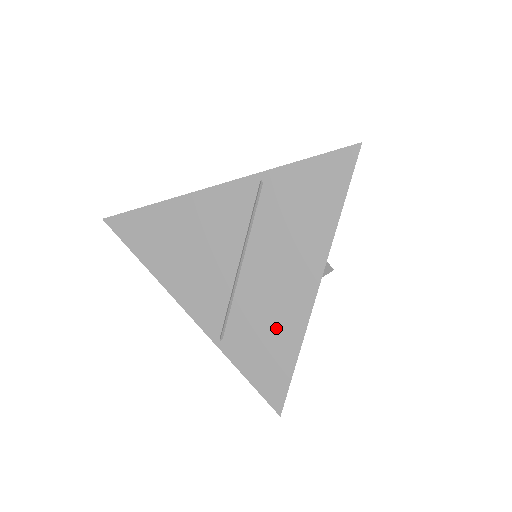
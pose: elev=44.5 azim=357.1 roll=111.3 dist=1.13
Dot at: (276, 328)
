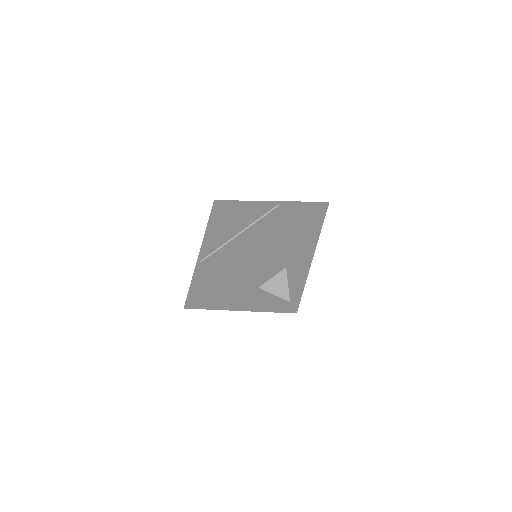
Dot at: (224, 266)
